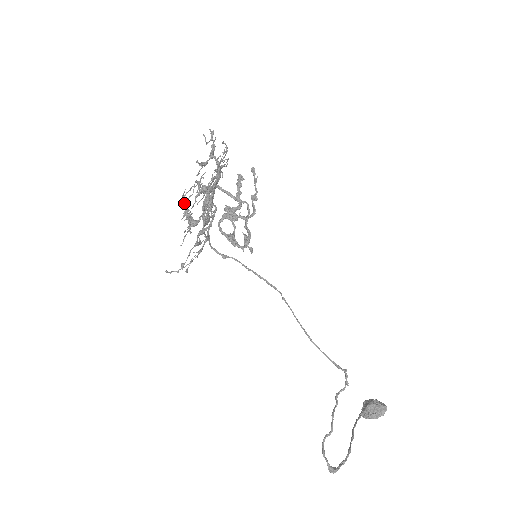
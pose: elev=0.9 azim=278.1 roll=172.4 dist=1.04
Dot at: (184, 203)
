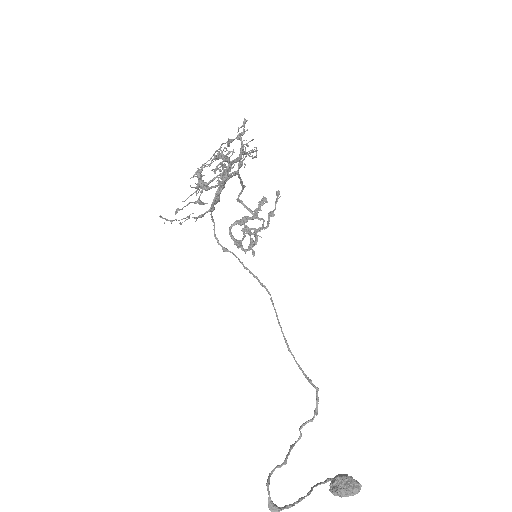
Dot at: (200, 167)
